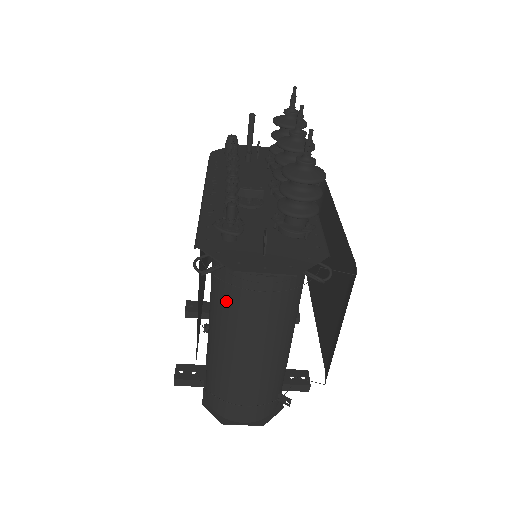
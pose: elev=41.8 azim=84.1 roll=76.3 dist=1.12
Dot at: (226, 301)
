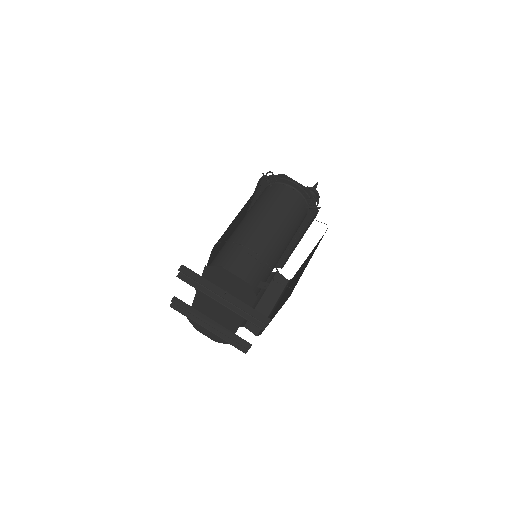
Dot at: (265, 199)
